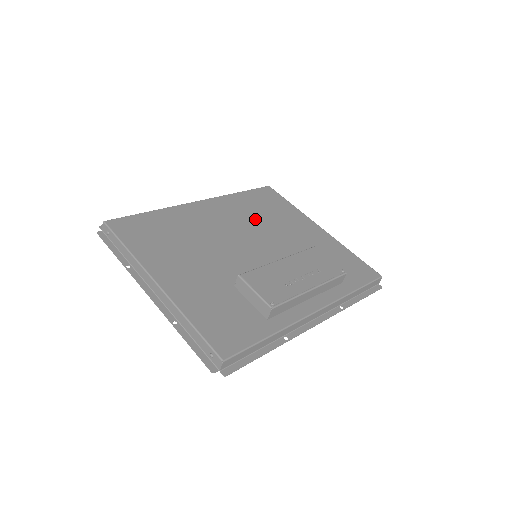
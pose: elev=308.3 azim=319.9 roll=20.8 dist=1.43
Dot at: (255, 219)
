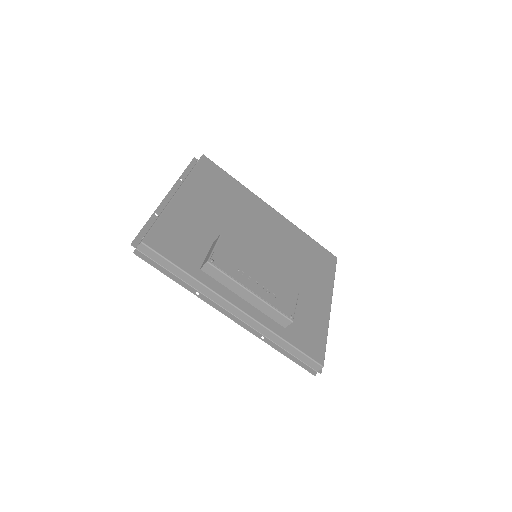
Dot at: (292, 250)
